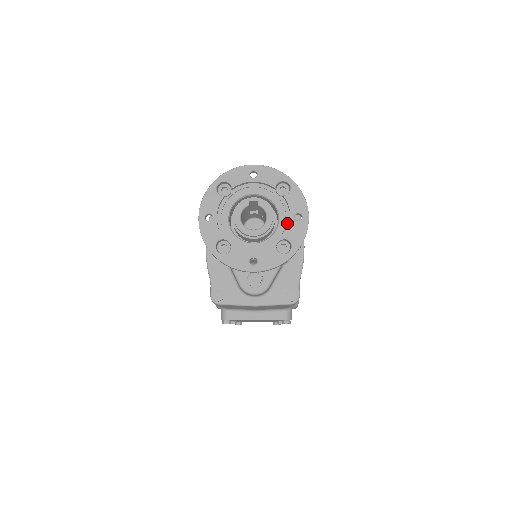
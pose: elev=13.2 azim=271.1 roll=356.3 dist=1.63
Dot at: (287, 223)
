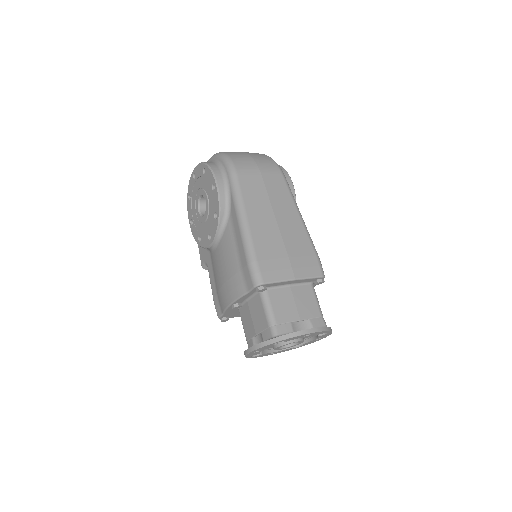
Dot at: (308, 338)
